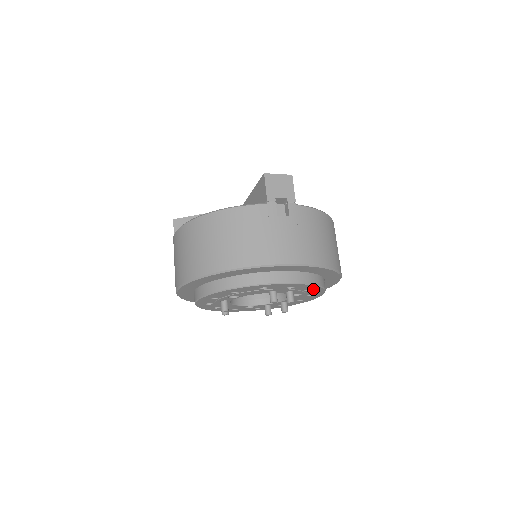
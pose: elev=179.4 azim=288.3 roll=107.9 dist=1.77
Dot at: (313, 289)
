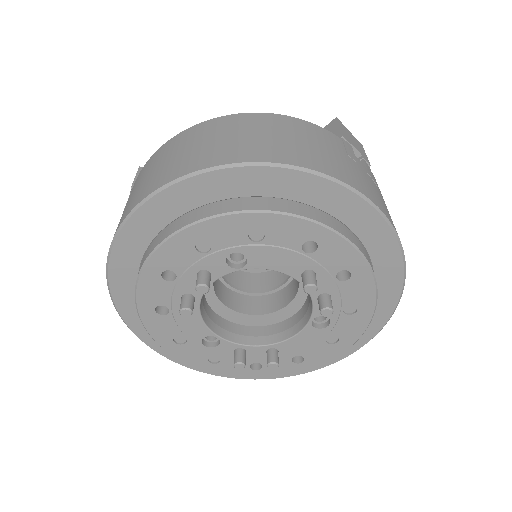
Dot at: (358, 311)
